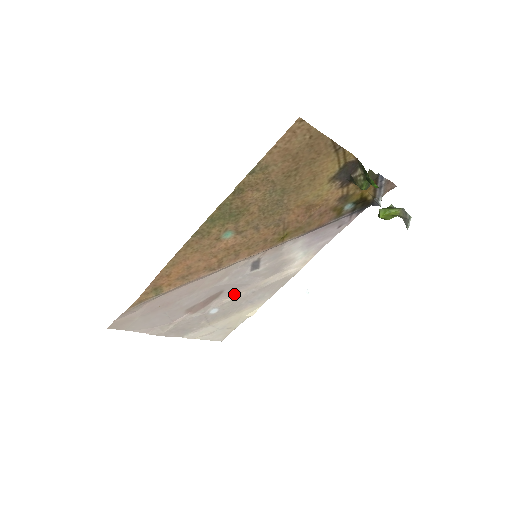
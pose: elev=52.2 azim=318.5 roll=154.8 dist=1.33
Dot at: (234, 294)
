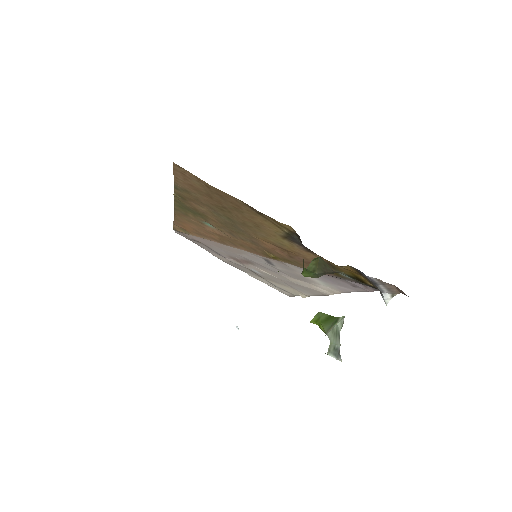
Dot at: (268, 271)
